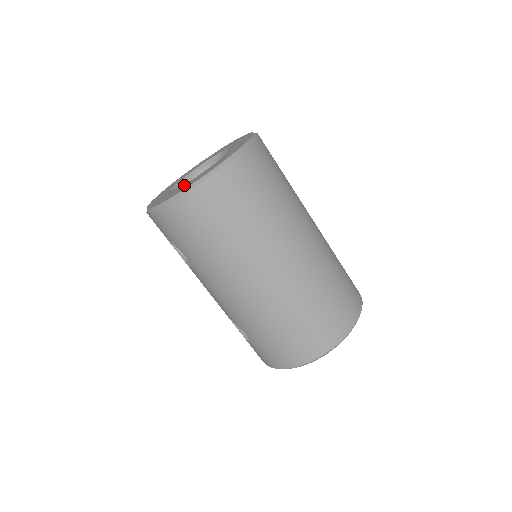
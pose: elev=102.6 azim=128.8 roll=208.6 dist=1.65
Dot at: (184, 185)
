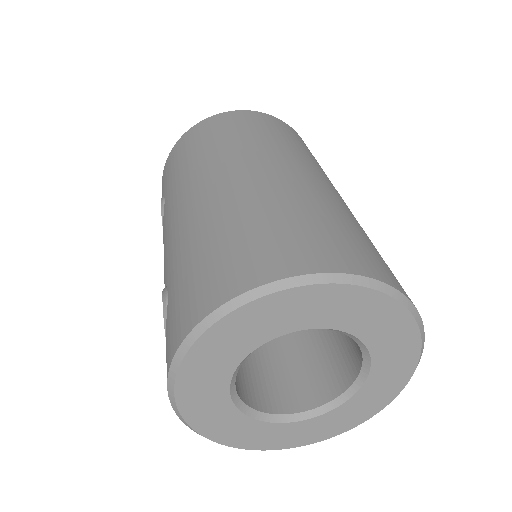
Dot at: occluded
